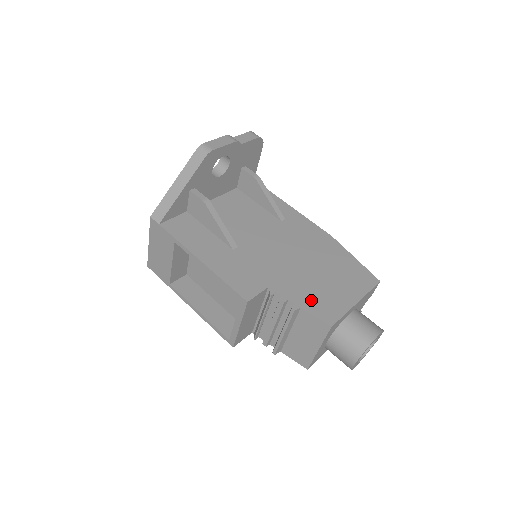
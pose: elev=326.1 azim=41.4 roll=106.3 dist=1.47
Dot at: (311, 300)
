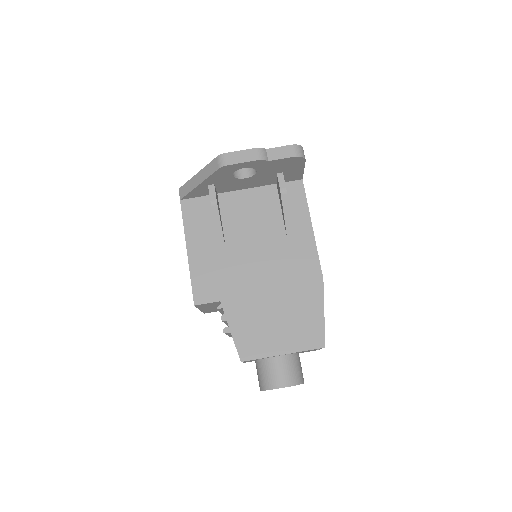
Dot at: (245, 331)
